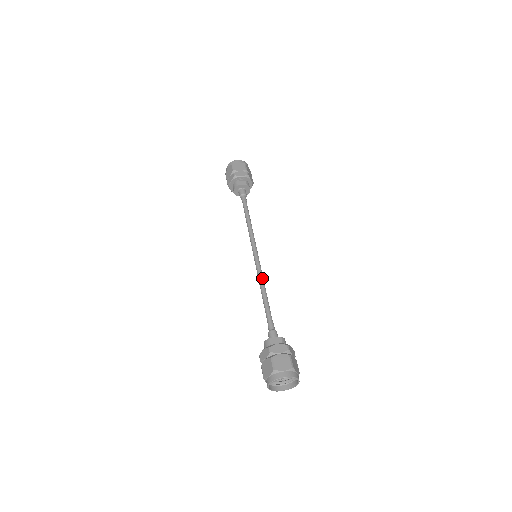
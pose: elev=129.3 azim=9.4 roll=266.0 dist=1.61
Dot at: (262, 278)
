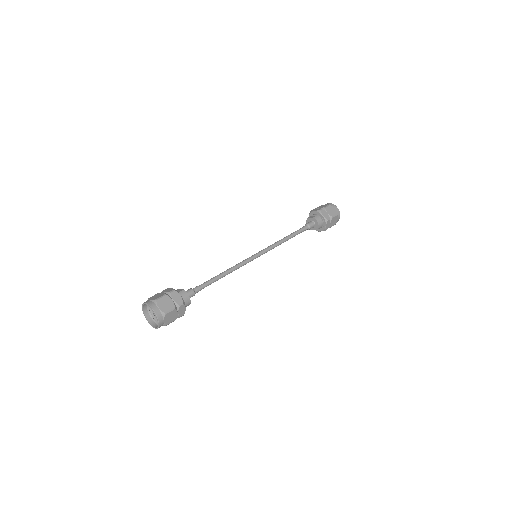
Dot at: (236, 265)
